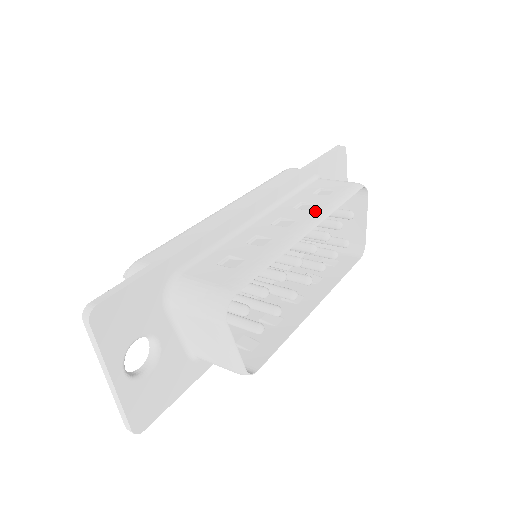
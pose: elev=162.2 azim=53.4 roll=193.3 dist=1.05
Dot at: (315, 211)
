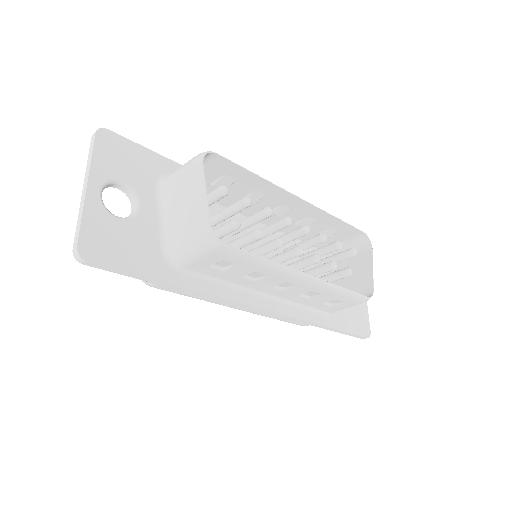
Dot at: (312, 211)
